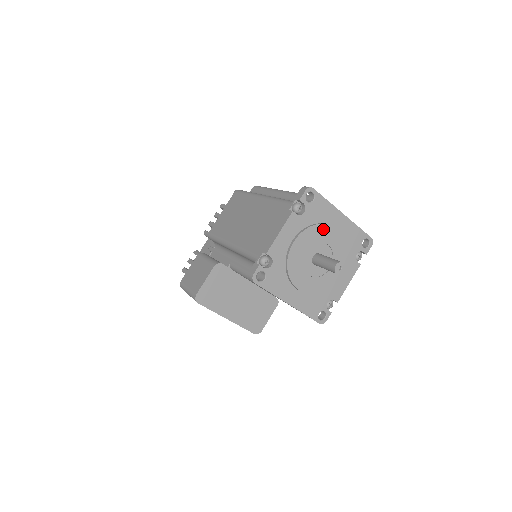
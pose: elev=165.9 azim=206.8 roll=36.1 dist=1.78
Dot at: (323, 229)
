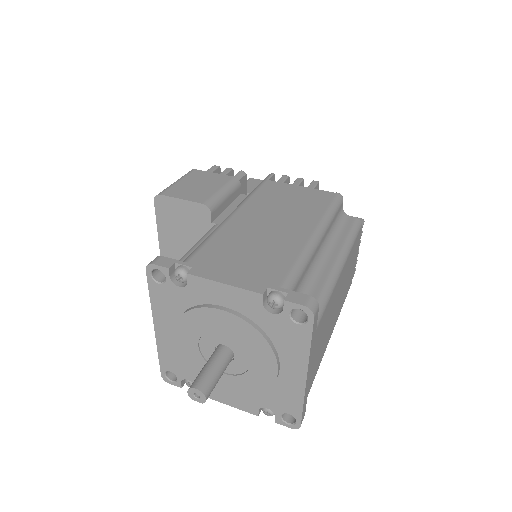
Dot at: (265, 350)
